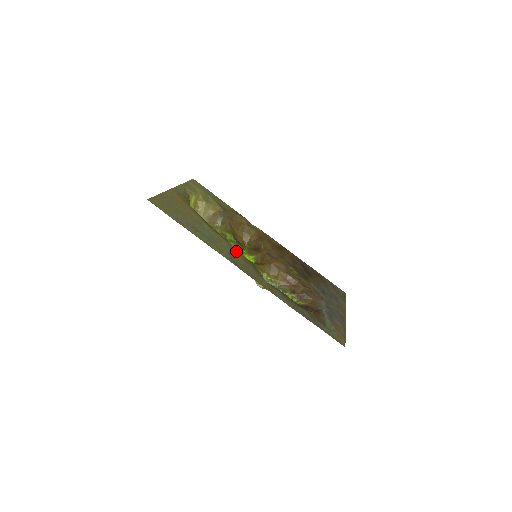
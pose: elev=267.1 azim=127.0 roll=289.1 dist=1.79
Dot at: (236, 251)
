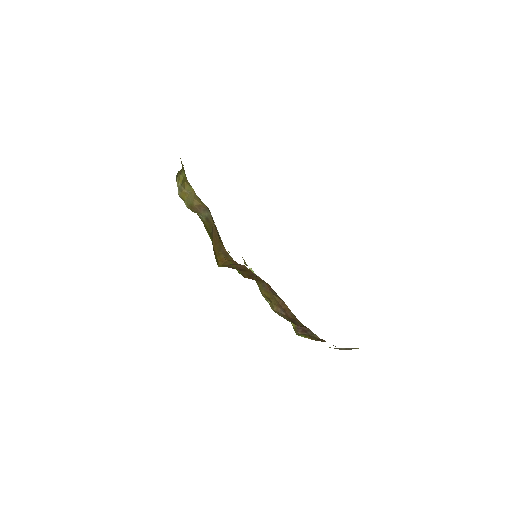
Dot at: occluded
